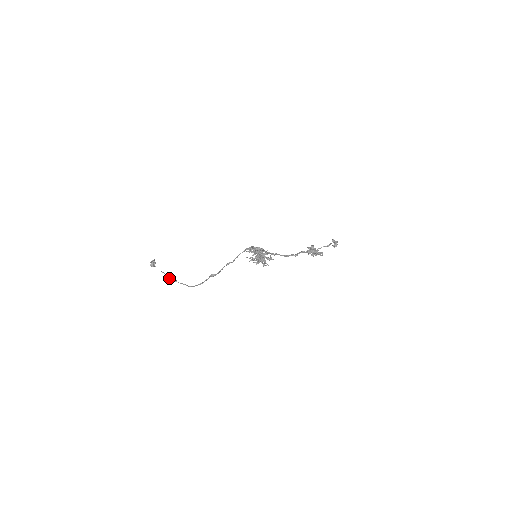
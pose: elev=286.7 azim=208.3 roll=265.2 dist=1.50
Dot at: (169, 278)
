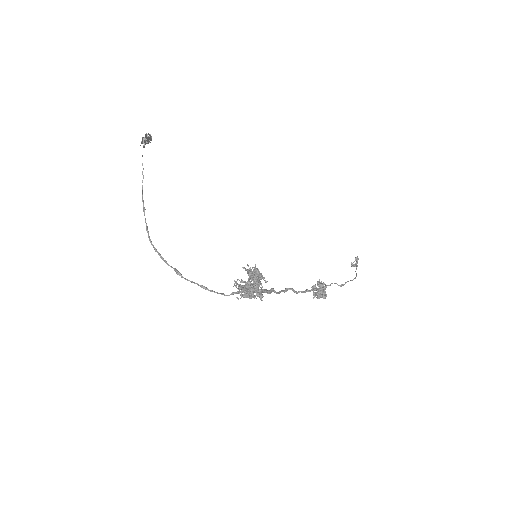
Dot at: (142, 193)
